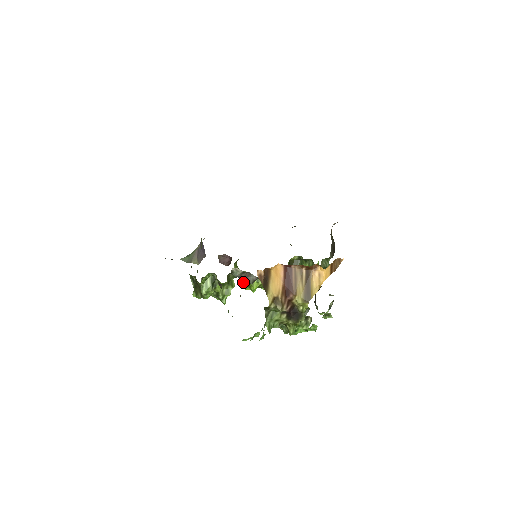
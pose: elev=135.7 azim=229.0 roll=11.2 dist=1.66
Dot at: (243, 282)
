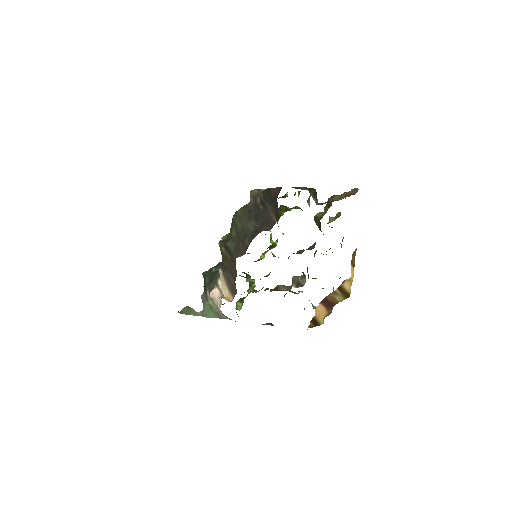
Dot at: occluded
